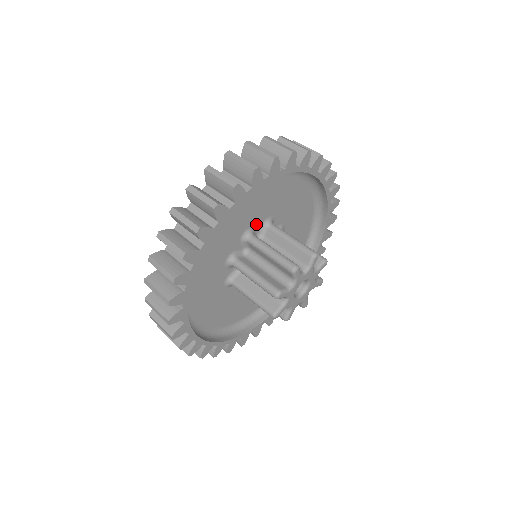
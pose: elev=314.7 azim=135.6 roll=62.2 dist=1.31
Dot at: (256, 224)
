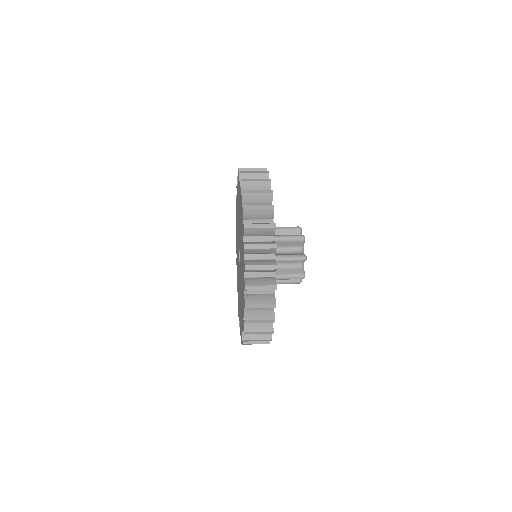
Dot at: occluded
